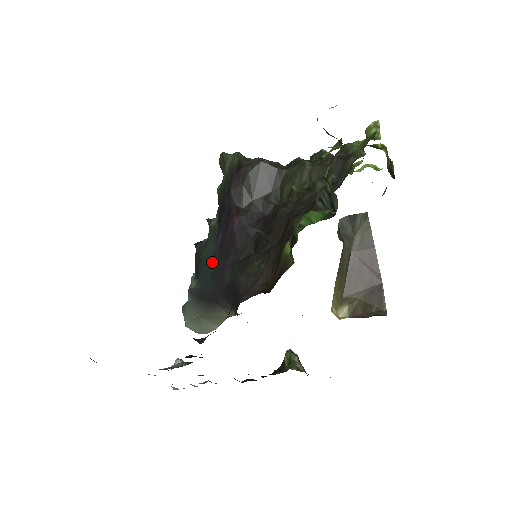
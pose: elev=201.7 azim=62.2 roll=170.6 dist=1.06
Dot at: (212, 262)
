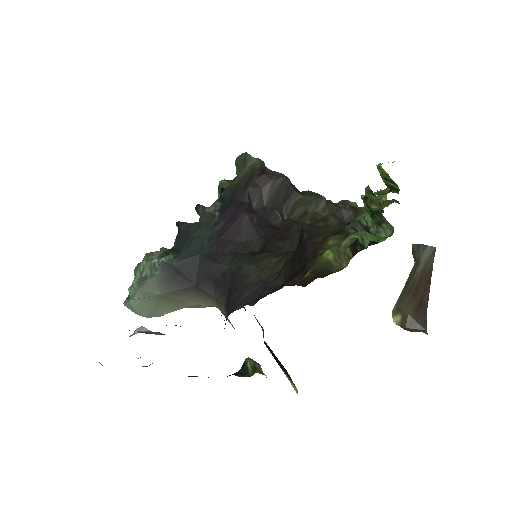
Dot at: (205, 244)
